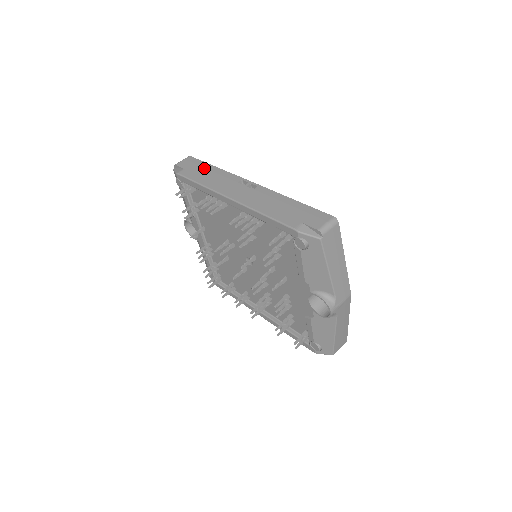
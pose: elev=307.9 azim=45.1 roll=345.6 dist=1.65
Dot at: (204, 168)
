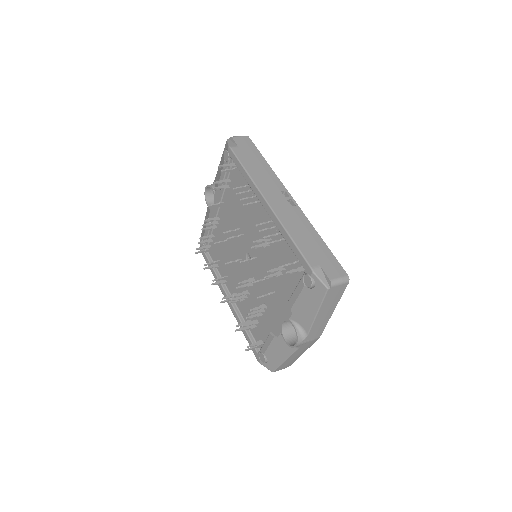
Dot at: (256, 157)
